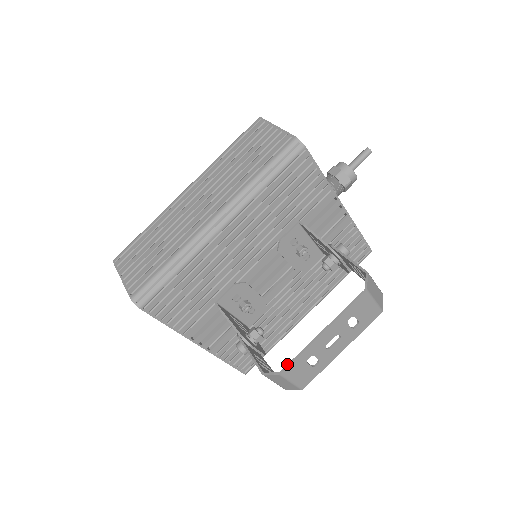
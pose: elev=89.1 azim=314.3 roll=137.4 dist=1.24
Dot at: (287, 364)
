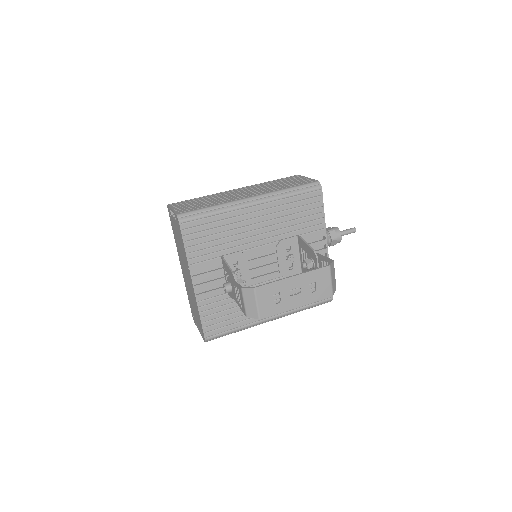
Dot at: occluded
